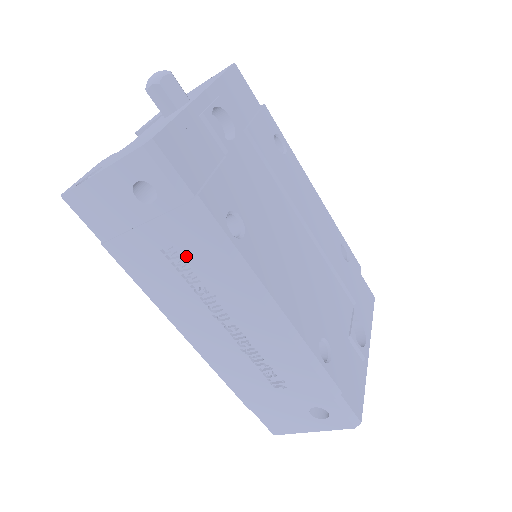
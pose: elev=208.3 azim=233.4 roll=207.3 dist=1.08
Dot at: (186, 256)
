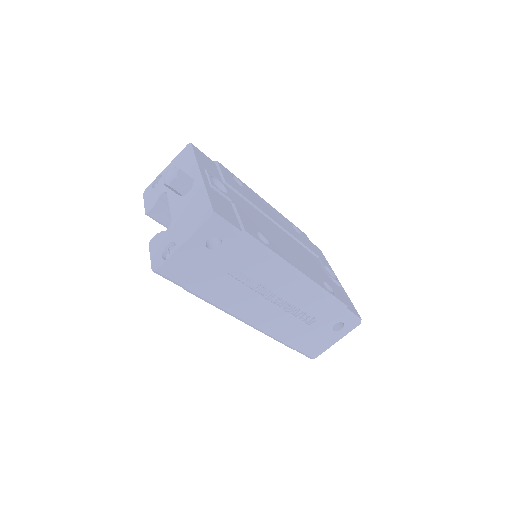
Dot at: (244, 269)
